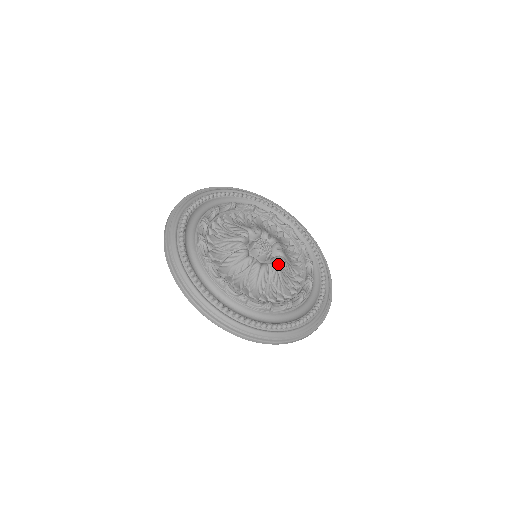
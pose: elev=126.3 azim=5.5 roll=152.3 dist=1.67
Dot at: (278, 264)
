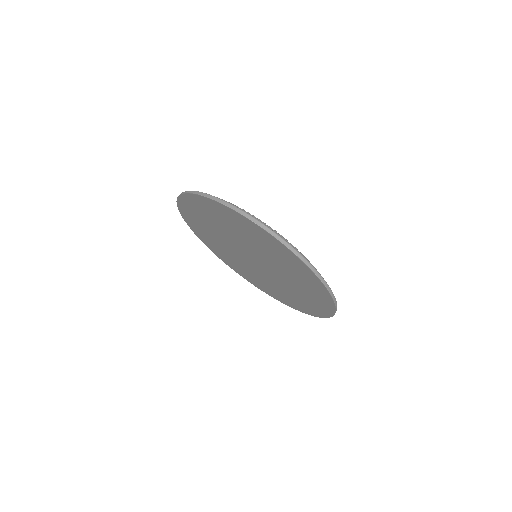
Dot at: occluded
